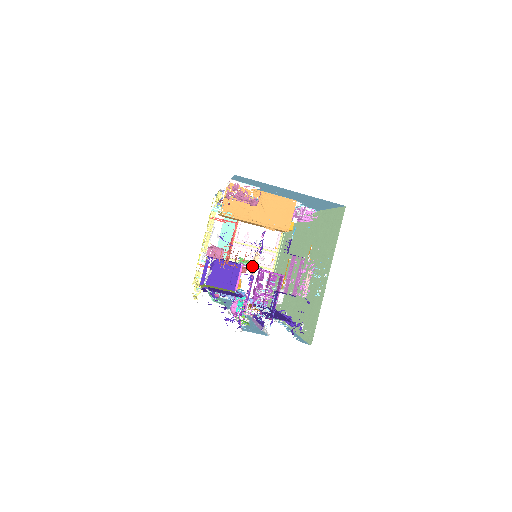
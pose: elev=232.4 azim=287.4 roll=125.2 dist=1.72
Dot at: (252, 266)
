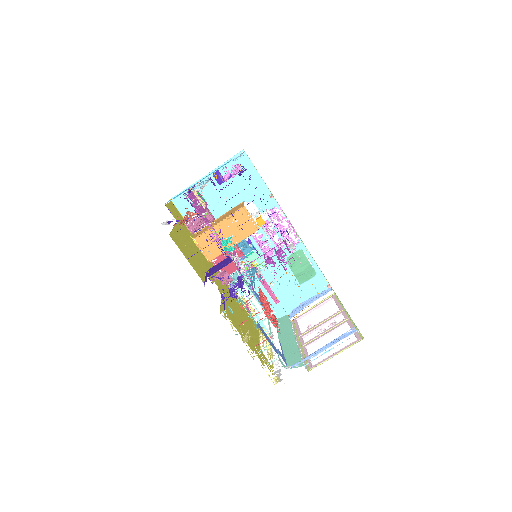
Dot at: occluded
